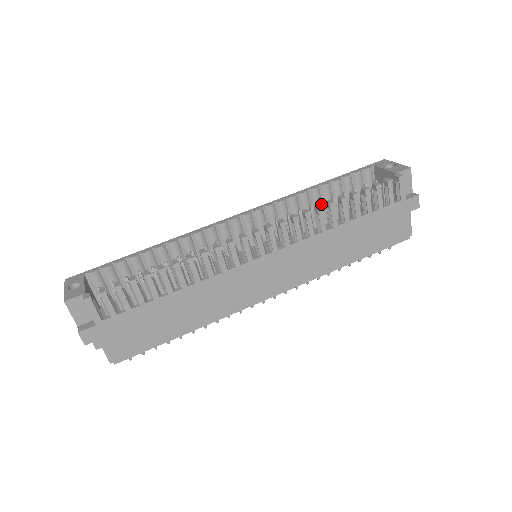
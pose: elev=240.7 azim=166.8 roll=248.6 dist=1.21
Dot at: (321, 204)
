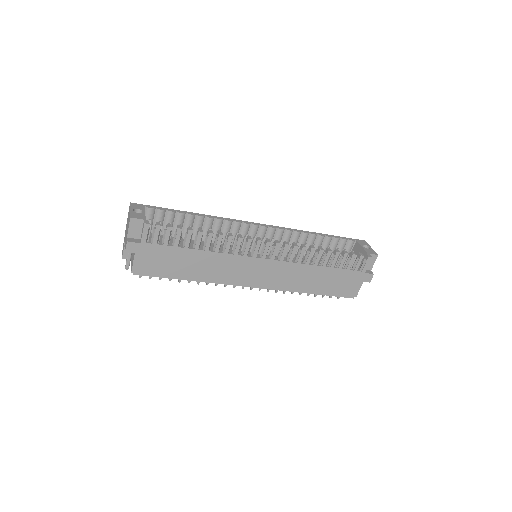
Dot at: occluded
